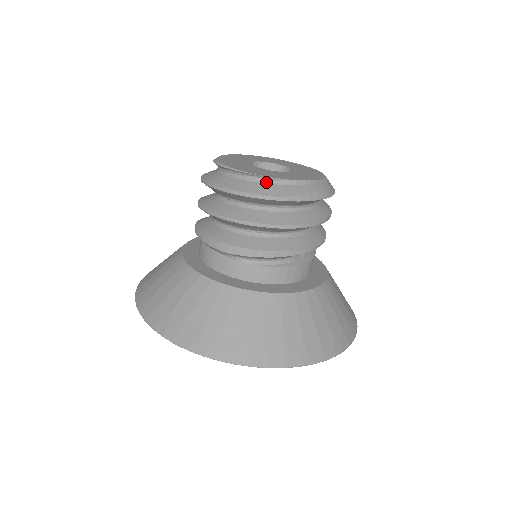
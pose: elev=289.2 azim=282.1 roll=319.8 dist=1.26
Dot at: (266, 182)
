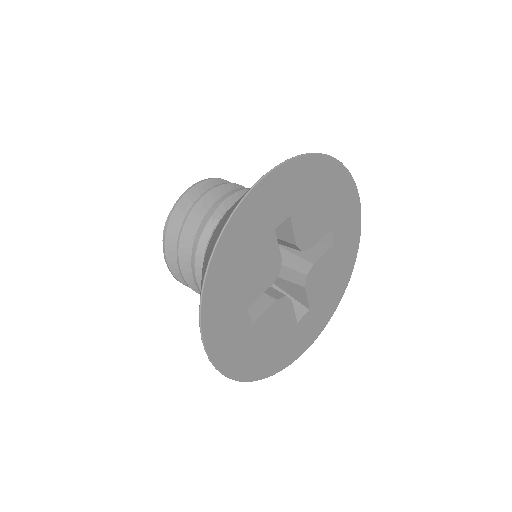
Dot at: occluded
